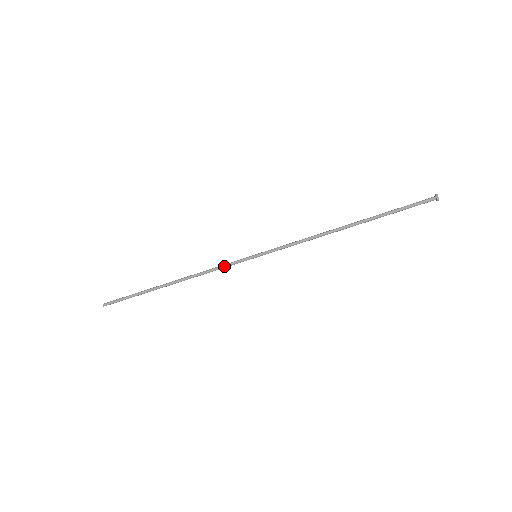
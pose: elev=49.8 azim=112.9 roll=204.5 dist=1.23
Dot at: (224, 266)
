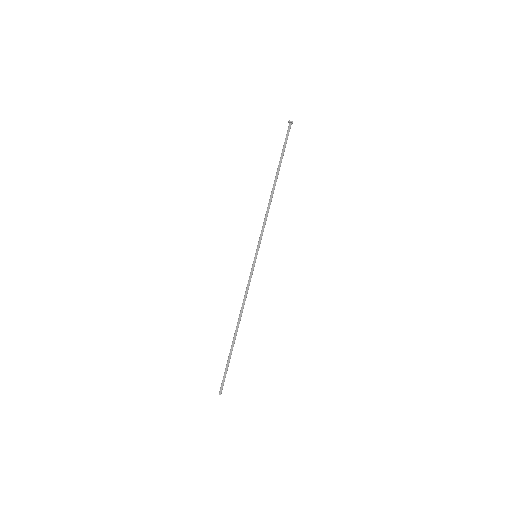
Dot at: (248, 282)
